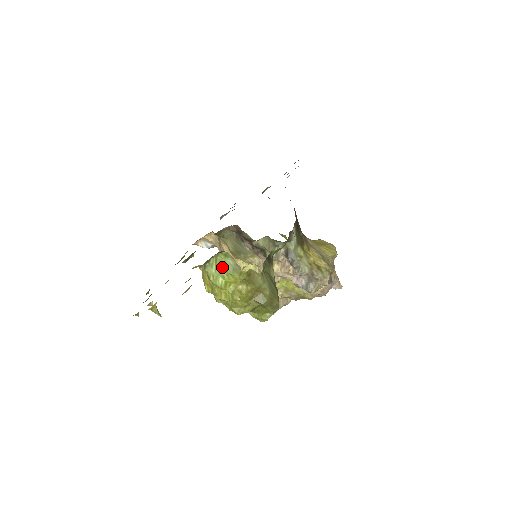
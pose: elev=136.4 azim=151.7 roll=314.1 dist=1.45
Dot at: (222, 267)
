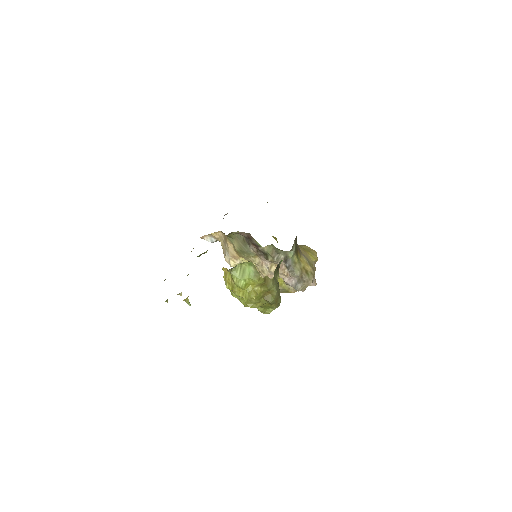
Dot at: (245, 273)
